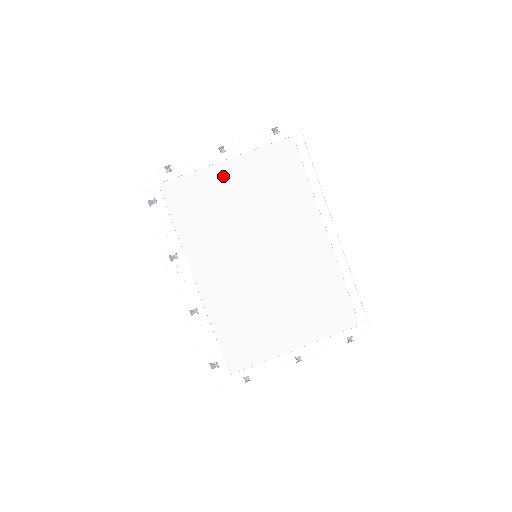
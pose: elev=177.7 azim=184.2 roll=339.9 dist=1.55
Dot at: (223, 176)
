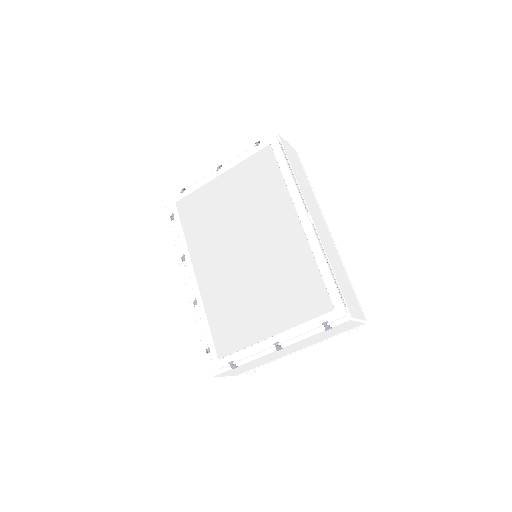
Dot at: (218, 188)
